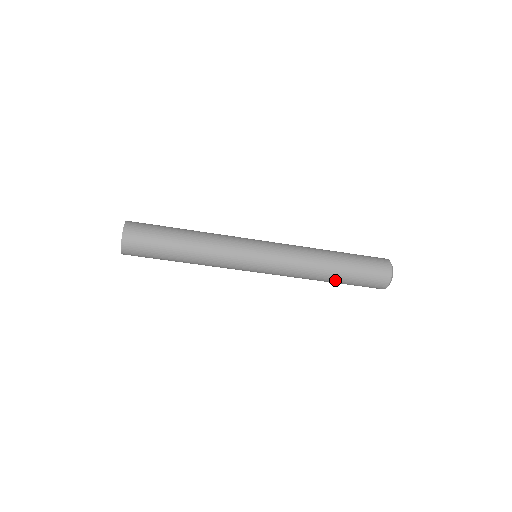
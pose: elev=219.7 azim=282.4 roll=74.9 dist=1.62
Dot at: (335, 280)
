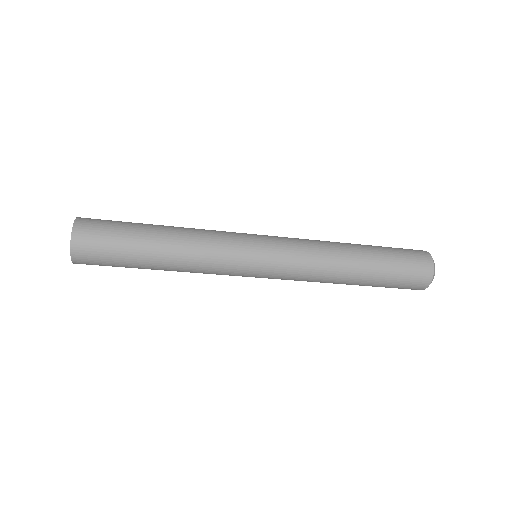
Dot at: (364, 276)
